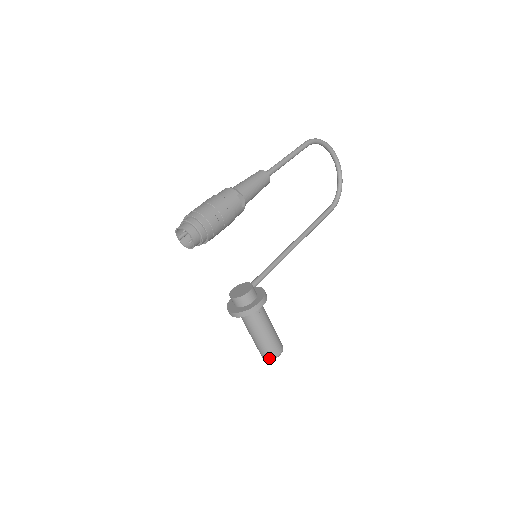
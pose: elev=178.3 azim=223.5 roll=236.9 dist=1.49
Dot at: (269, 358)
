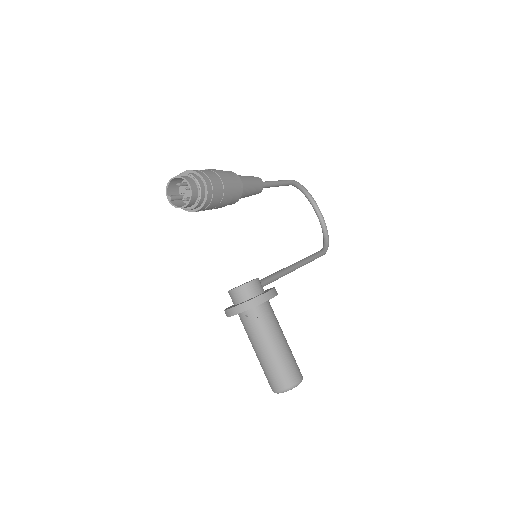
Dot at: (286, 386)
